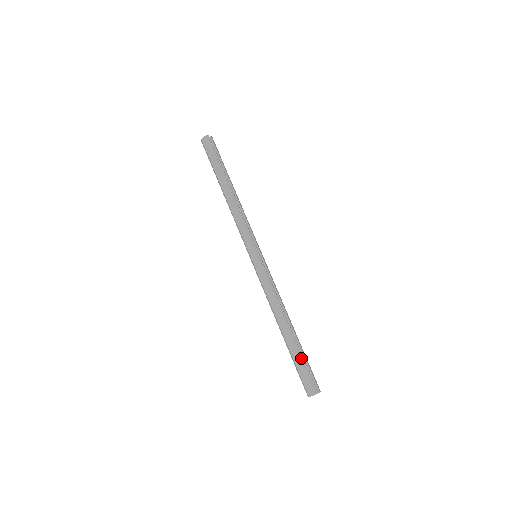
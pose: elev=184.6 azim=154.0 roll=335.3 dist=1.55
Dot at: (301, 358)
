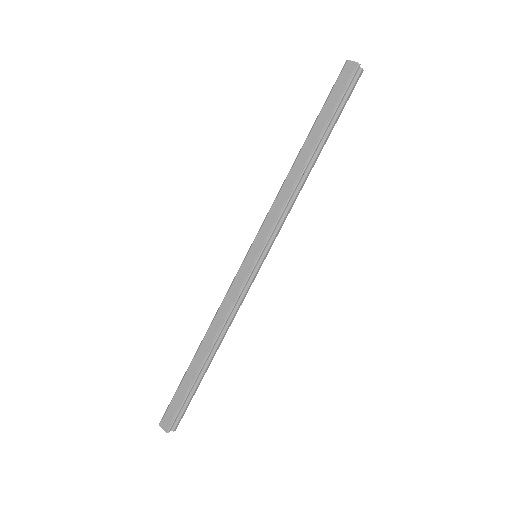
Dot at: (187, 392)
